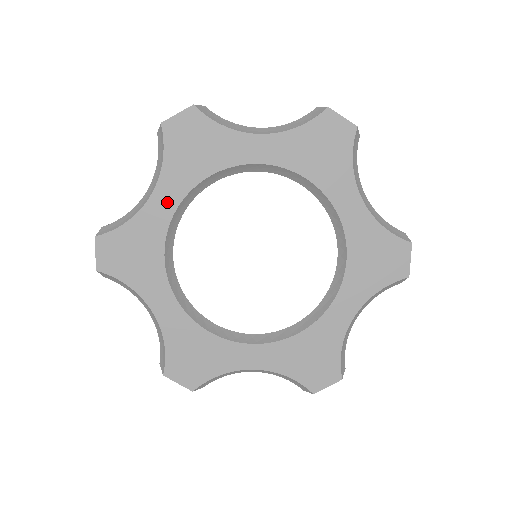
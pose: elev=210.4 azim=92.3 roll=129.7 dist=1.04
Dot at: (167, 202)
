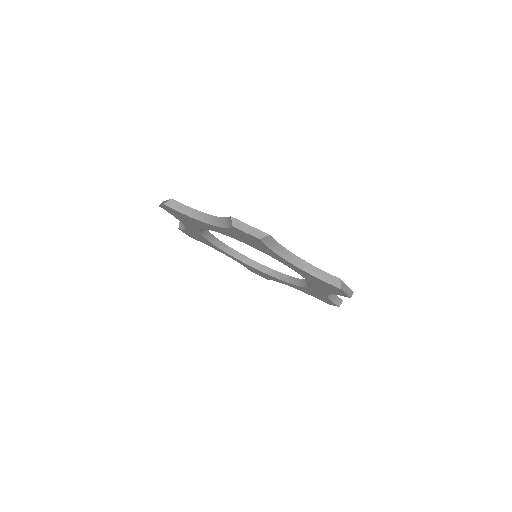
Dot at: (193, 230)
